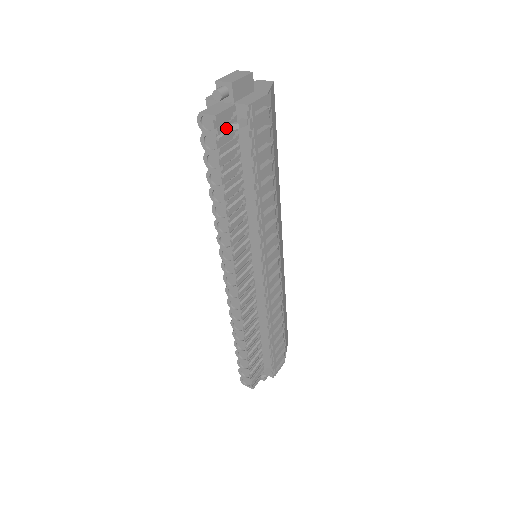
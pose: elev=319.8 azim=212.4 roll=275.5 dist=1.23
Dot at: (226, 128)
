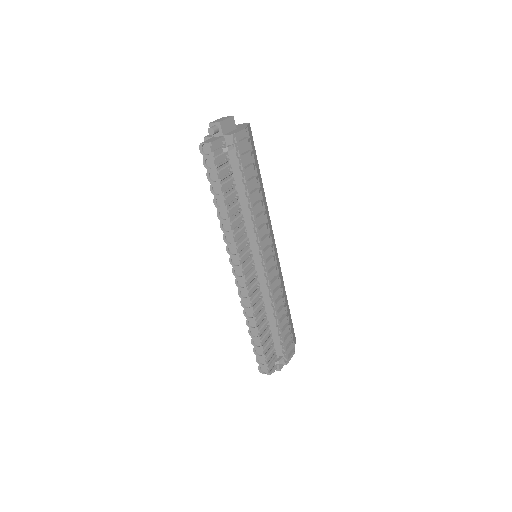
Dot at: (219, 152)
